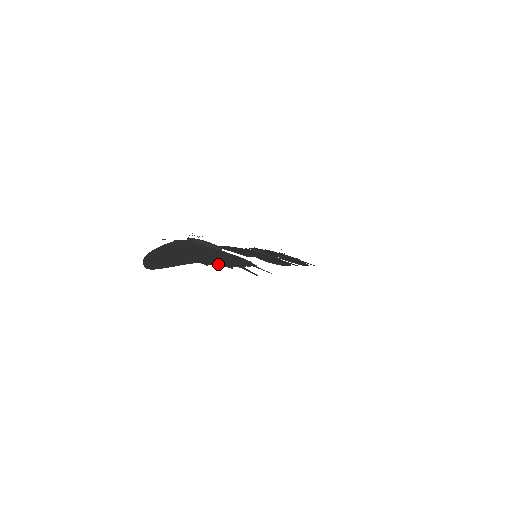
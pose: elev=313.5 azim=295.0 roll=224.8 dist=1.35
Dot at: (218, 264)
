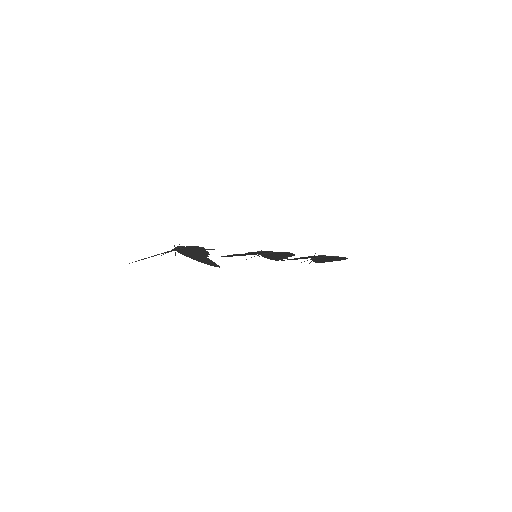
Dot at: (169, 251)
